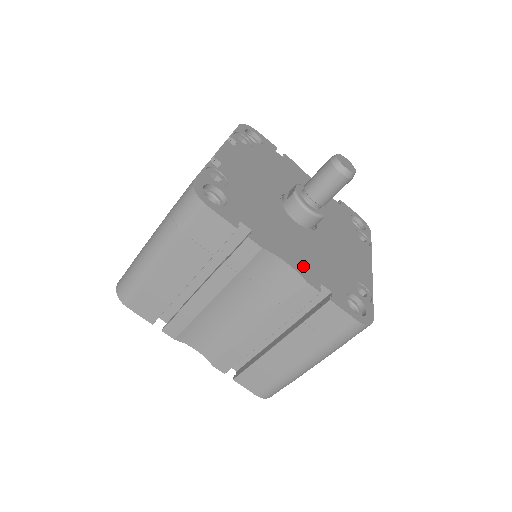
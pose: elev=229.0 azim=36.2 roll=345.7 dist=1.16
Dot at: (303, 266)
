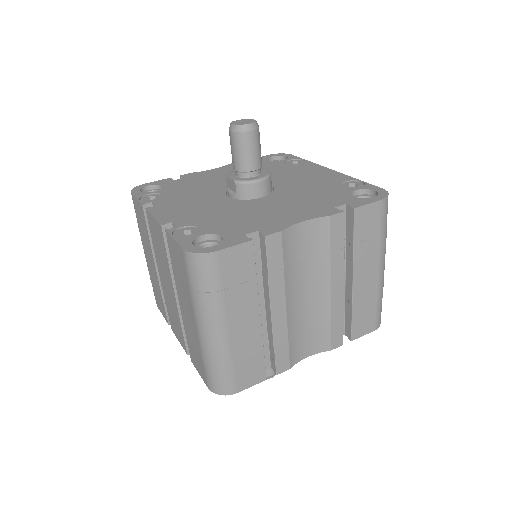
Dot at: (311, 212)
